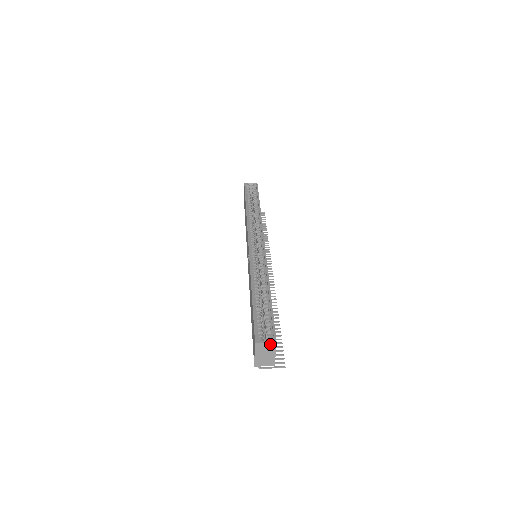
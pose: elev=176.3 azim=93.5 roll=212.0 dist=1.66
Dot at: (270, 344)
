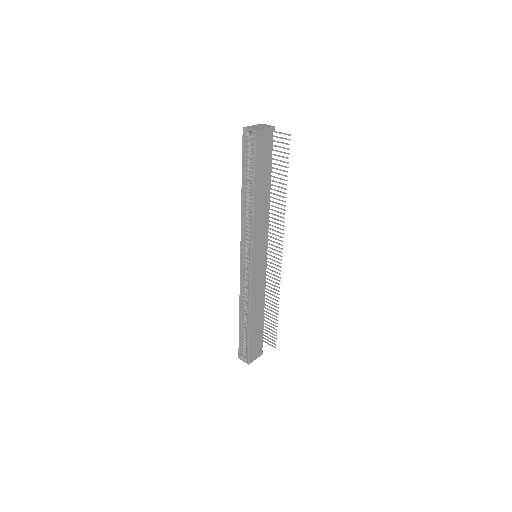
Dot at: (246, 362)
